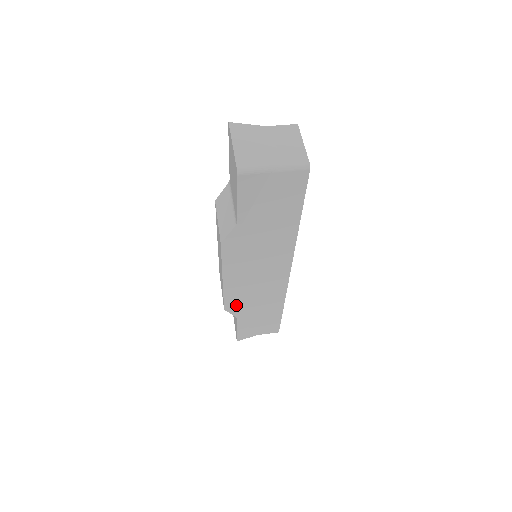
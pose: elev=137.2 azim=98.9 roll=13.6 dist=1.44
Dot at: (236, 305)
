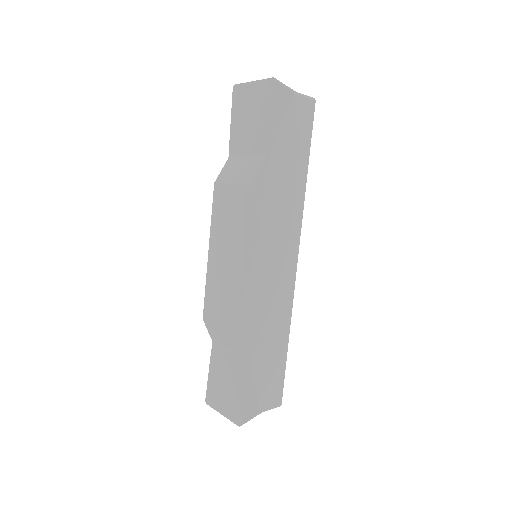
Dot at: (248, 325)
